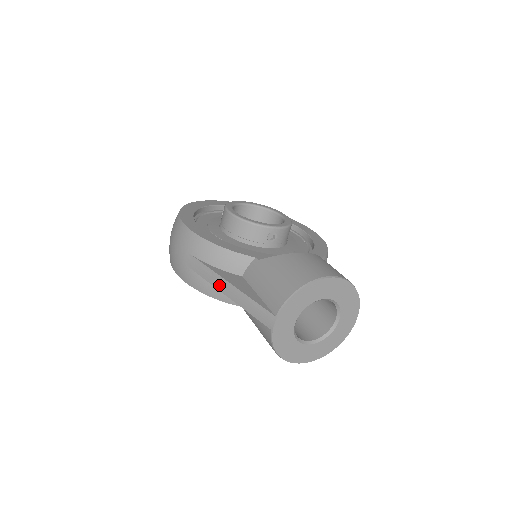
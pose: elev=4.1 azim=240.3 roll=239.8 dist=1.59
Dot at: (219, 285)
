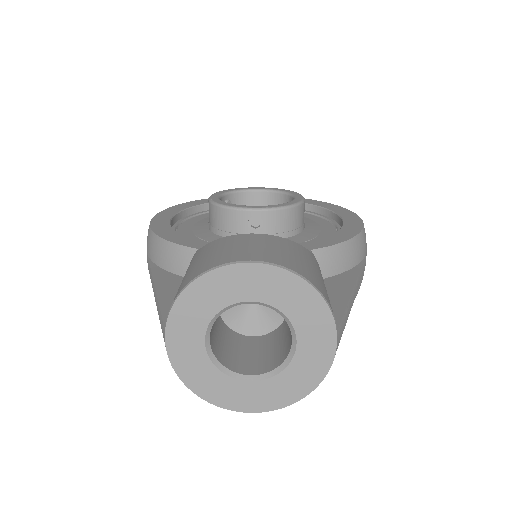
Dot at: (153, 290)
